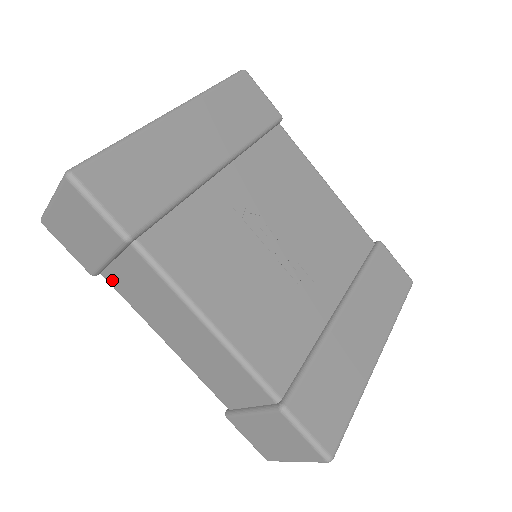
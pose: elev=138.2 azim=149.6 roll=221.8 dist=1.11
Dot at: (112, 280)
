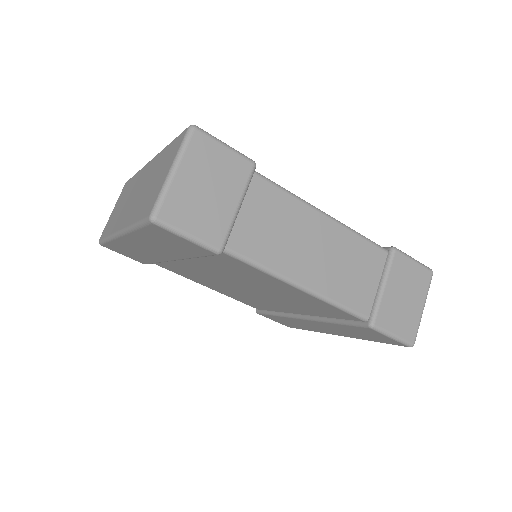
Dot at: (239, 244)
